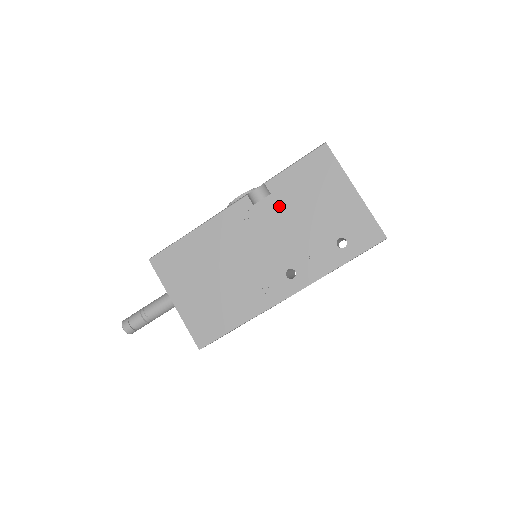
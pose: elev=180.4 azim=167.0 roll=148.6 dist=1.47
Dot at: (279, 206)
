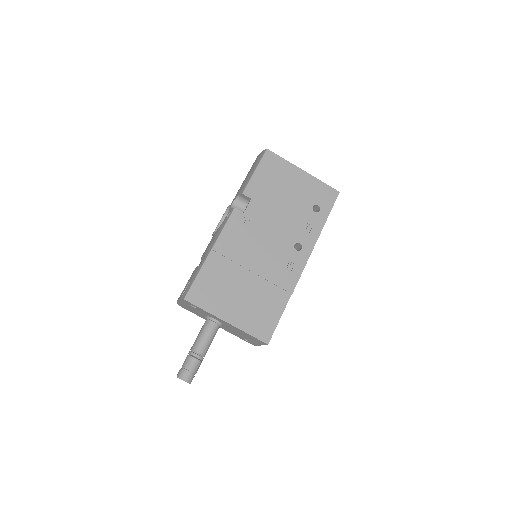
Dot at: (262, 204)
